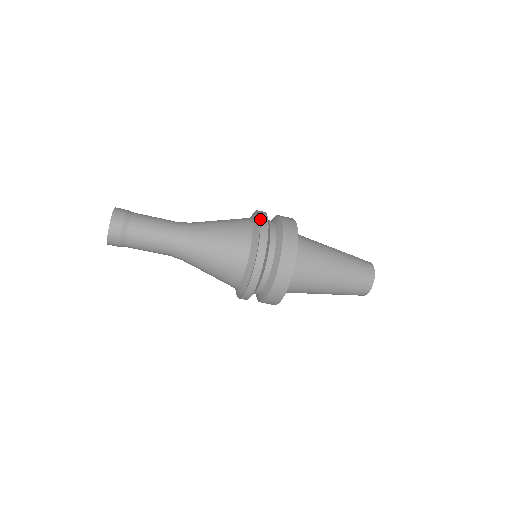
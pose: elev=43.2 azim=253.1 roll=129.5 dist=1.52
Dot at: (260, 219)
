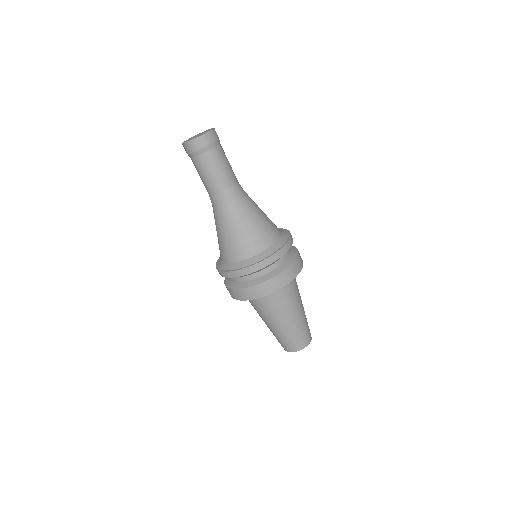
Dot at: occluded
